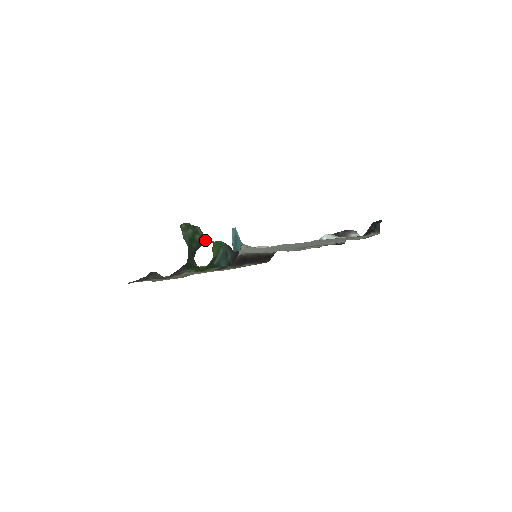
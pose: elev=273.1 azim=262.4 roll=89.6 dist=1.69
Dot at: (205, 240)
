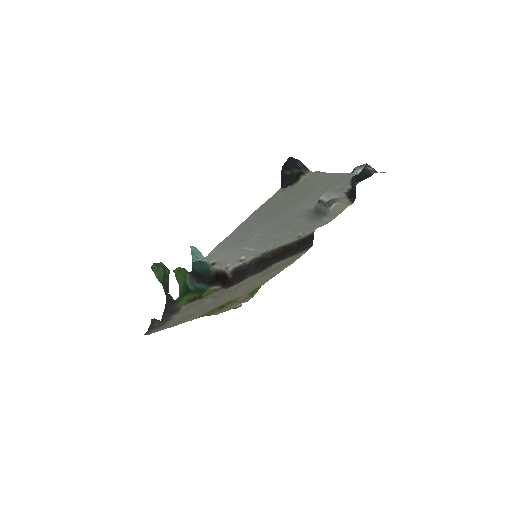
Dot at: (169, 272)
